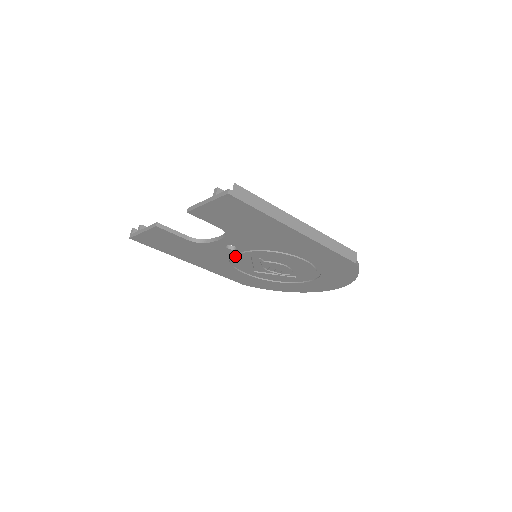
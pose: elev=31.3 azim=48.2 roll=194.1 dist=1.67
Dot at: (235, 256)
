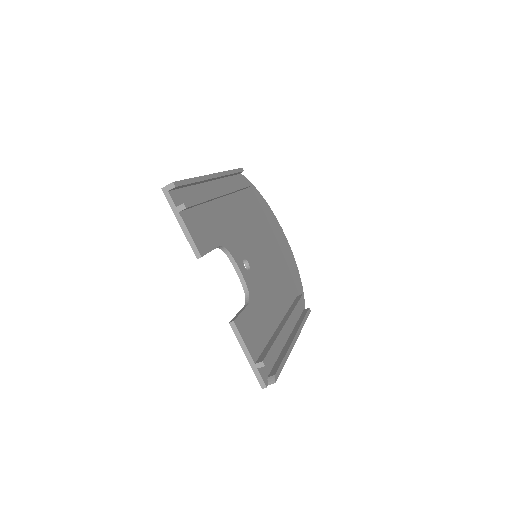
Dot at: occluded
